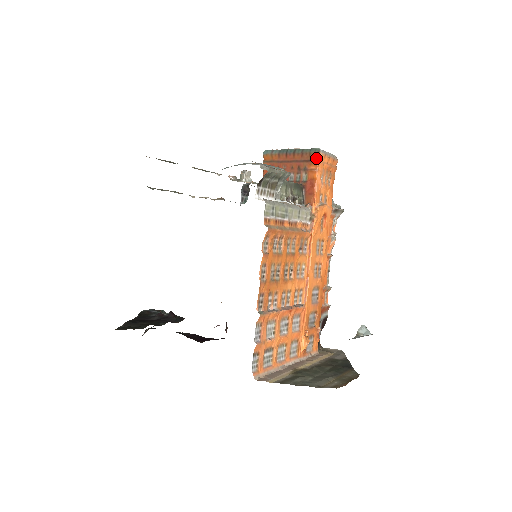
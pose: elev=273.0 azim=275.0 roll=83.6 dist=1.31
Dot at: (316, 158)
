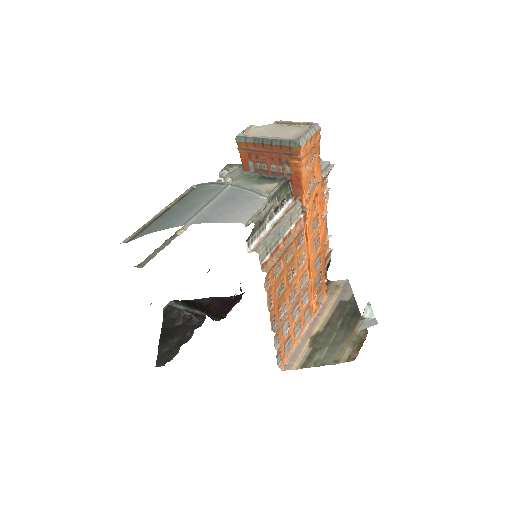
Dot at: (297, 152)
